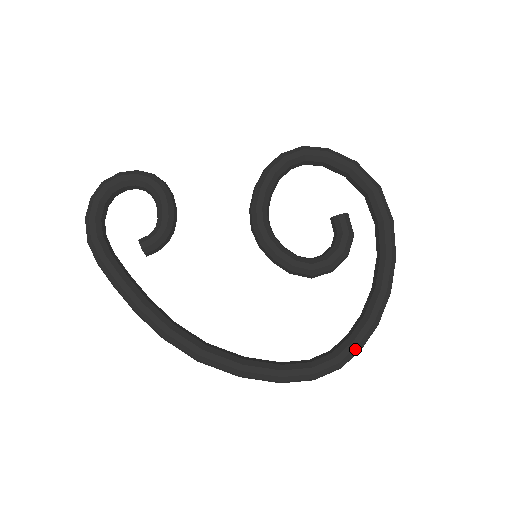
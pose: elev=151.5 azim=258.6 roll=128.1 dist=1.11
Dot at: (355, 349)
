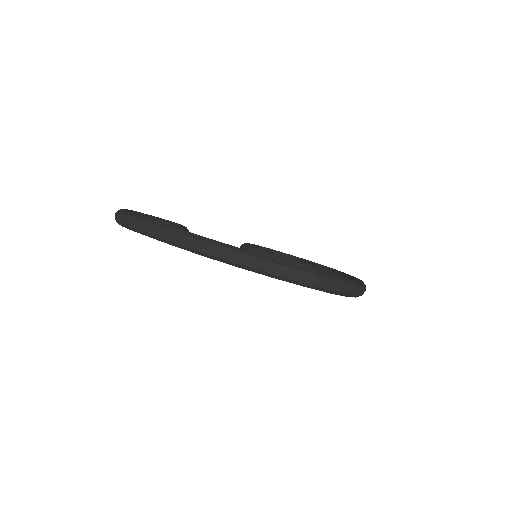
Dot at: (360, 282)
